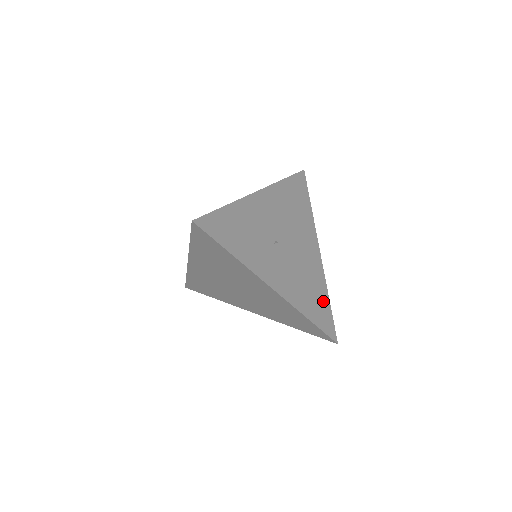
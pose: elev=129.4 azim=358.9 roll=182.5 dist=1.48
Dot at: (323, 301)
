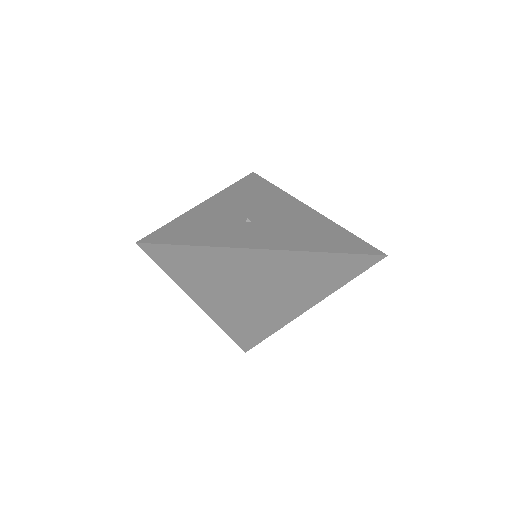
Dot at: (340, 235)
